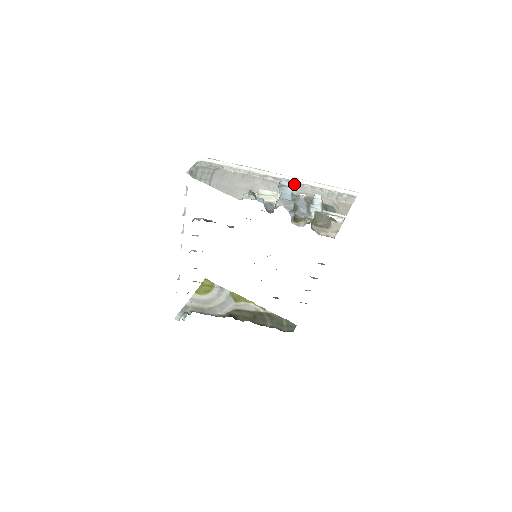
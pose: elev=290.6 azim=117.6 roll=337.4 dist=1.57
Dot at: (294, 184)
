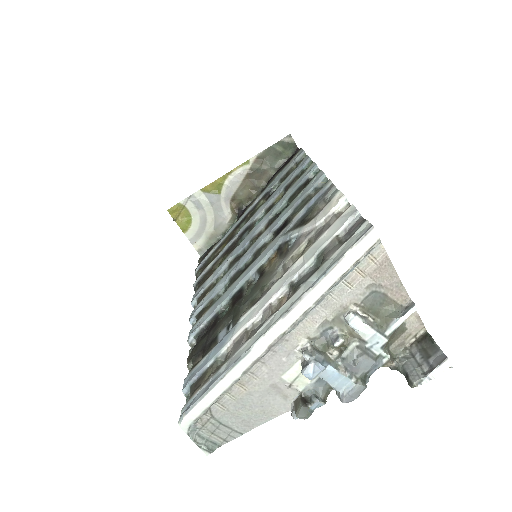
Dot at: (297, 325)
